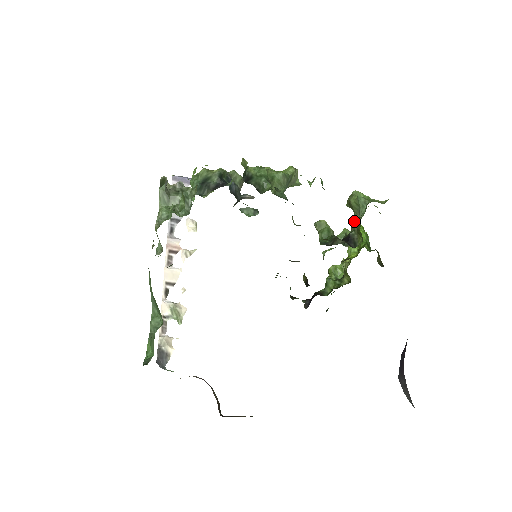
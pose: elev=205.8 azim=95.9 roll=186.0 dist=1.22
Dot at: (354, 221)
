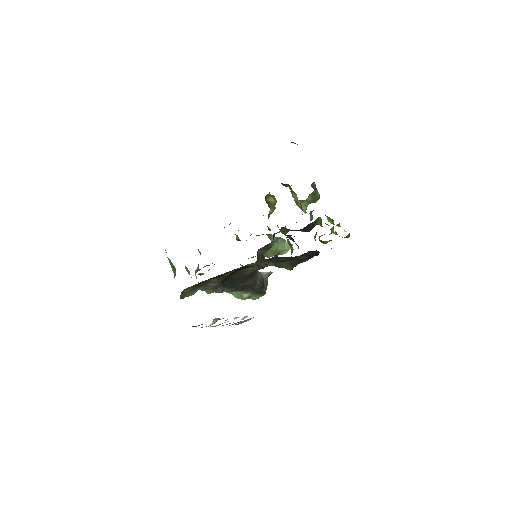
Dot at: (292, 195)
